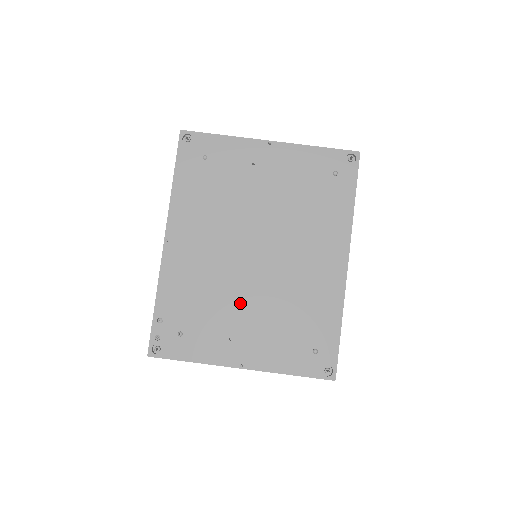
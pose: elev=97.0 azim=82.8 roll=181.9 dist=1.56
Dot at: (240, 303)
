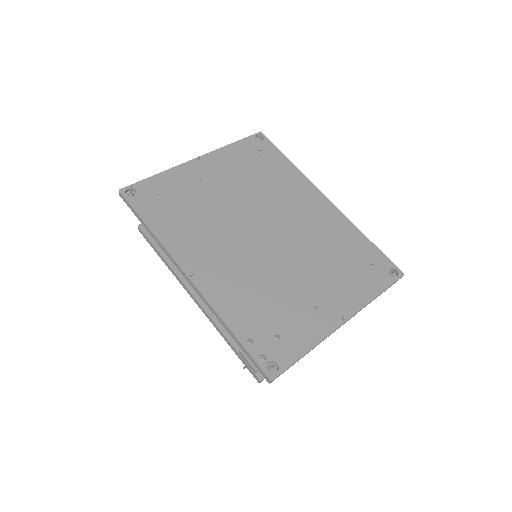
Dot at: (293, 276)
